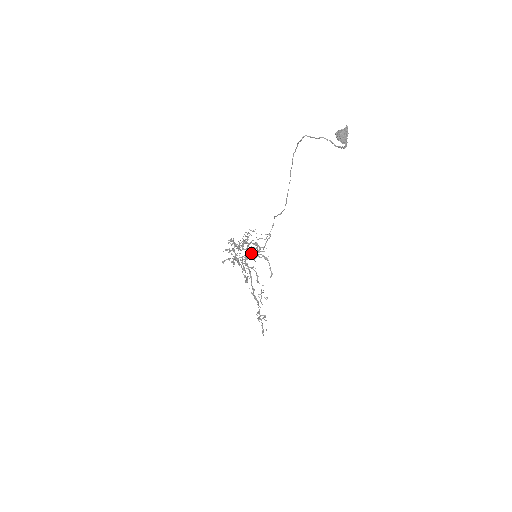
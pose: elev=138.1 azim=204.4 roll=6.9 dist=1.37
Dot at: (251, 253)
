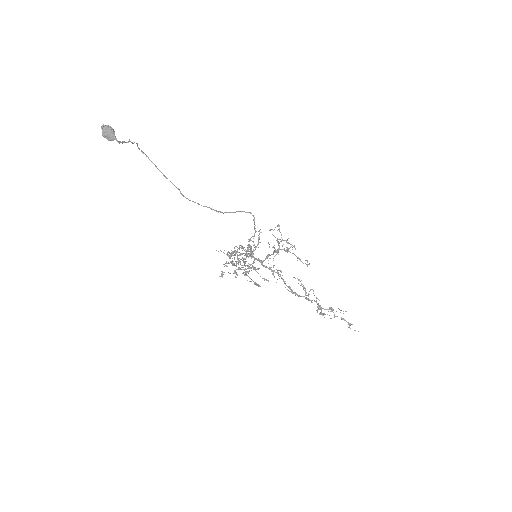
Dot at: occluded
